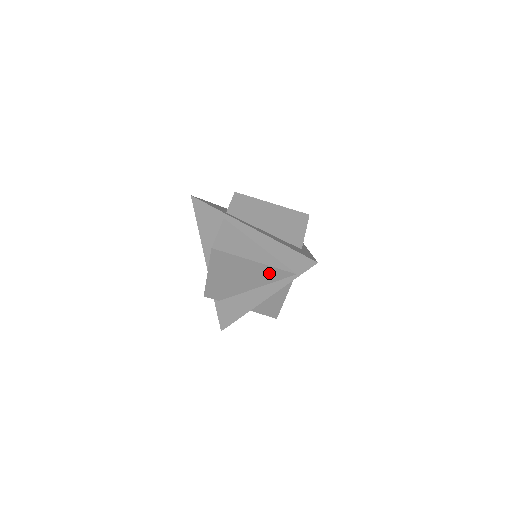
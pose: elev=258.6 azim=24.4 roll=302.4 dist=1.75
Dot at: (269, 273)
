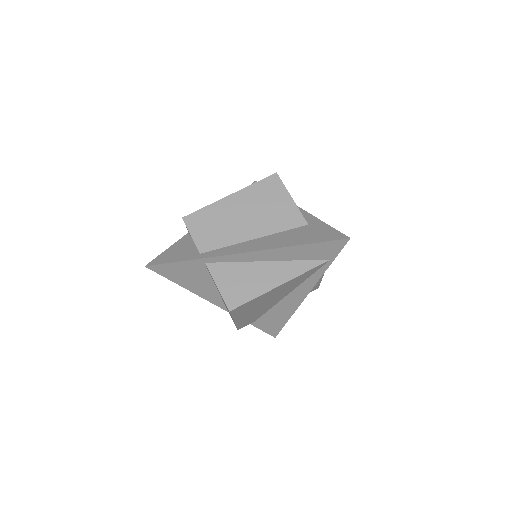
Dot at: (300, 278)
